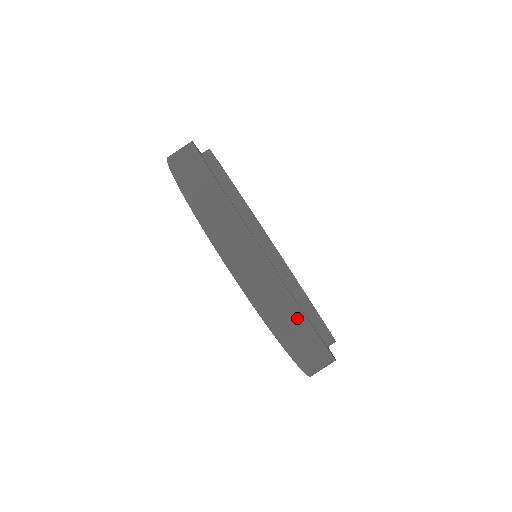
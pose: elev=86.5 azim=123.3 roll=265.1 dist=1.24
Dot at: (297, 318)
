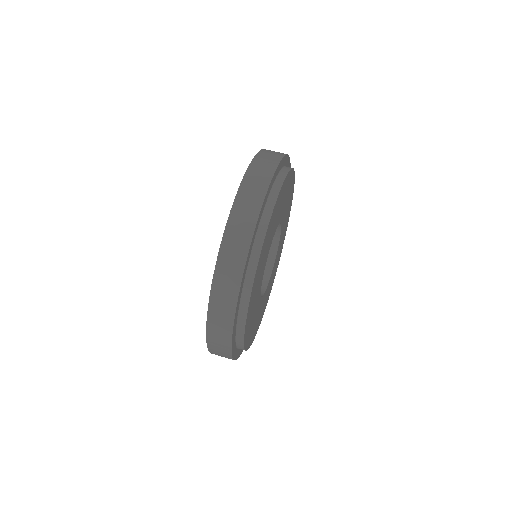
Dot at: (233, 292)
